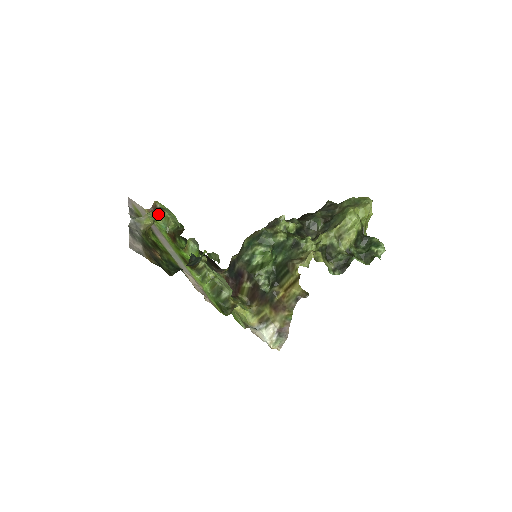
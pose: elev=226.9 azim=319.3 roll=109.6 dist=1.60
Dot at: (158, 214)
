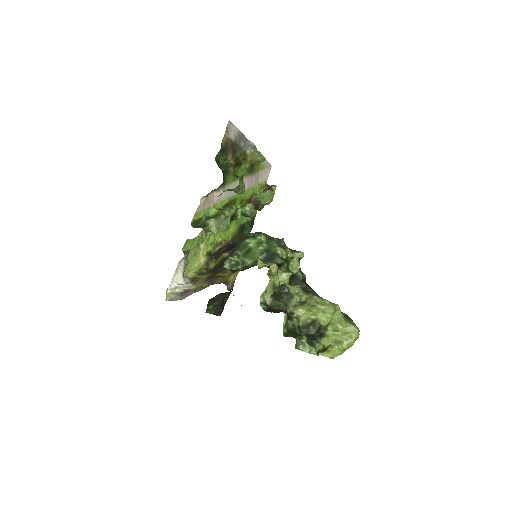
Dot at: occluded
